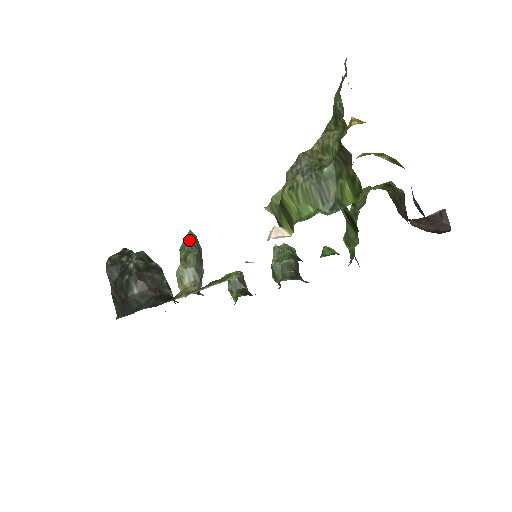
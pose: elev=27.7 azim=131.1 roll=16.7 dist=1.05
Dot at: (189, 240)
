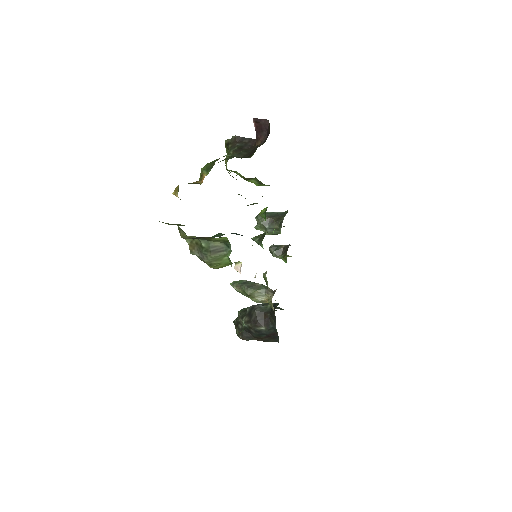
Dot at: (236, 288)
